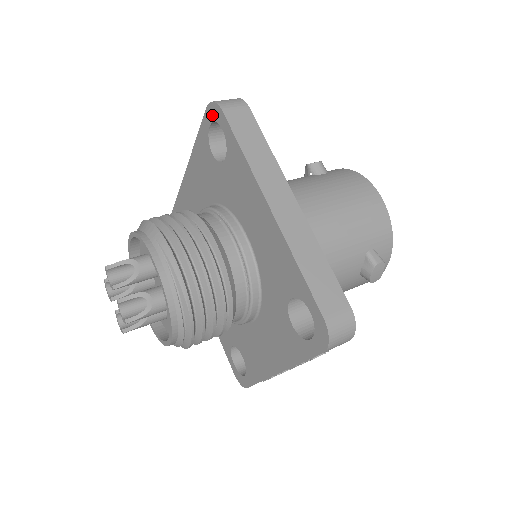
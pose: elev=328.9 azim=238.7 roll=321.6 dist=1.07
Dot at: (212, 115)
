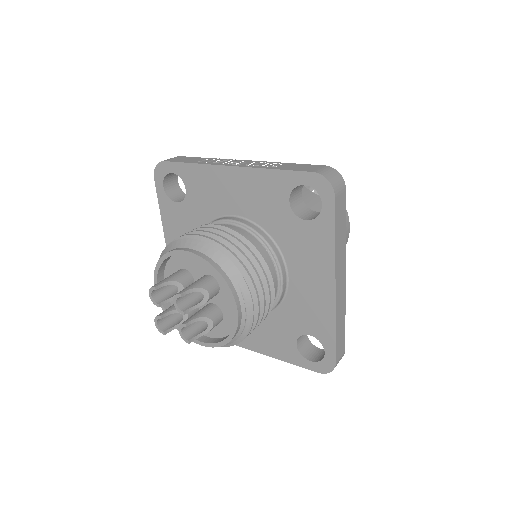
Dot at: (317, 184)
